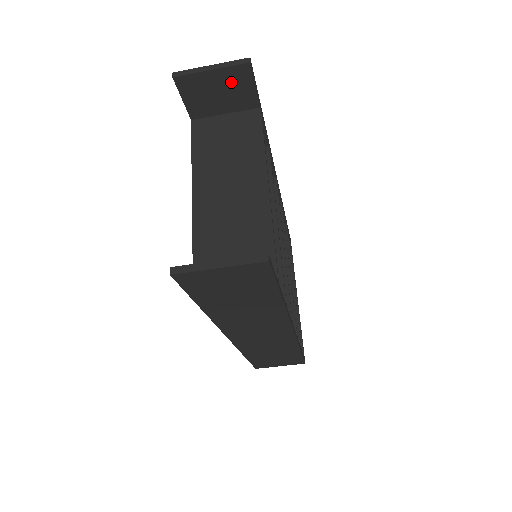
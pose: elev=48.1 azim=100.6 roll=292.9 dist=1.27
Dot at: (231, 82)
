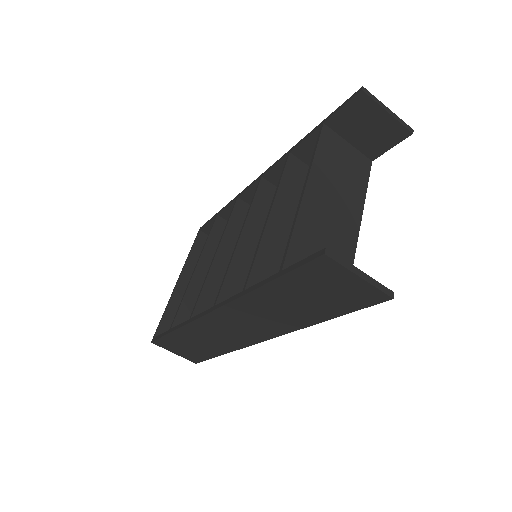
Dot at: (385, 131)
